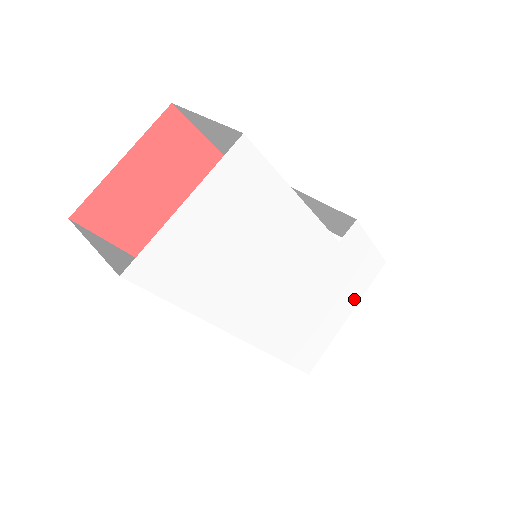
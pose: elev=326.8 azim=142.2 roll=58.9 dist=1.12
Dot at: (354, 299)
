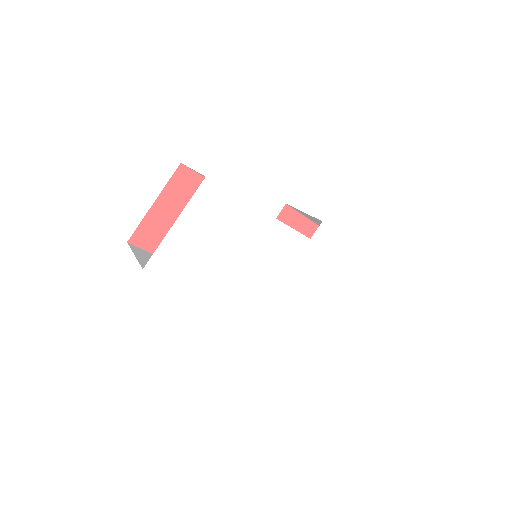
Dot at: (344, 283)
